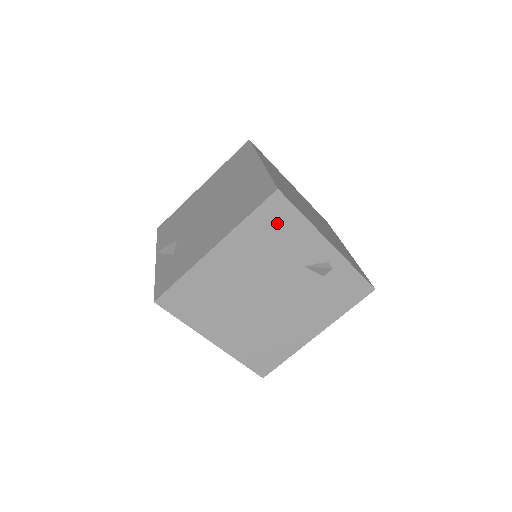
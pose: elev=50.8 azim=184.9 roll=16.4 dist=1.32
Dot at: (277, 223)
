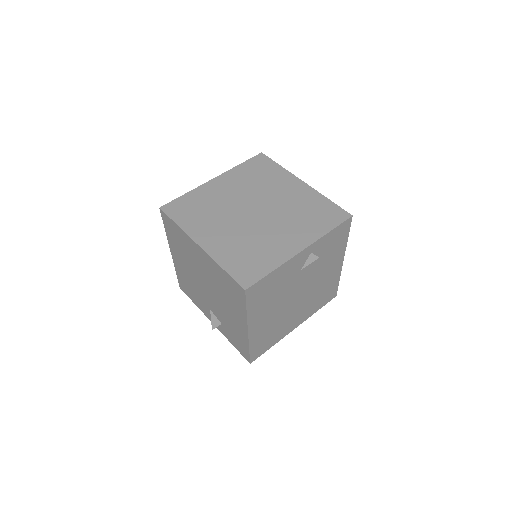
Dot at: (264, 290)
